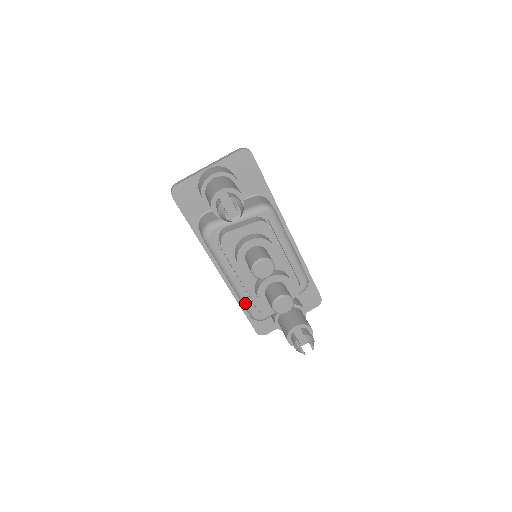
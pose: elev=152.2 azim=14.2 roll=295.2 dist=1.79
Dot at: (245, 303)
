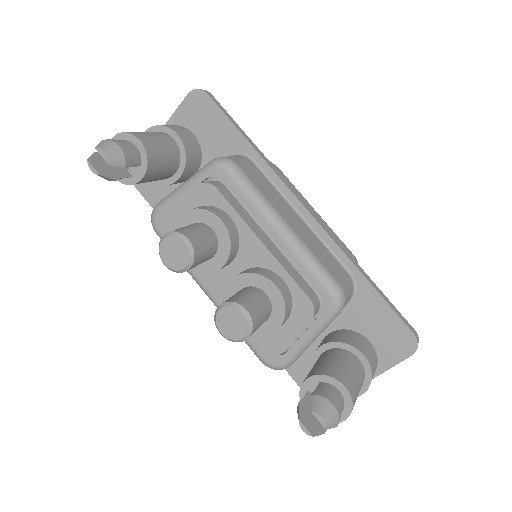
Dot at: occluded
